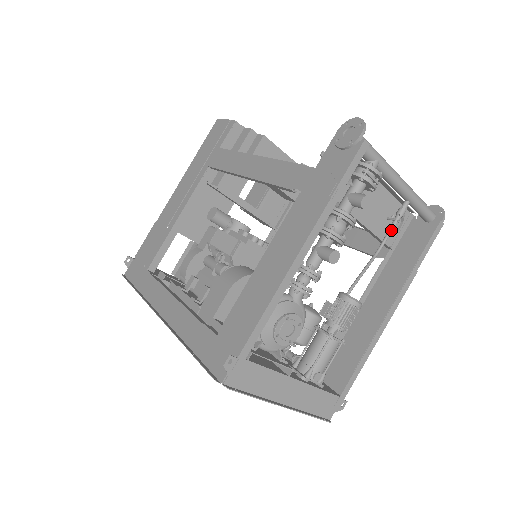
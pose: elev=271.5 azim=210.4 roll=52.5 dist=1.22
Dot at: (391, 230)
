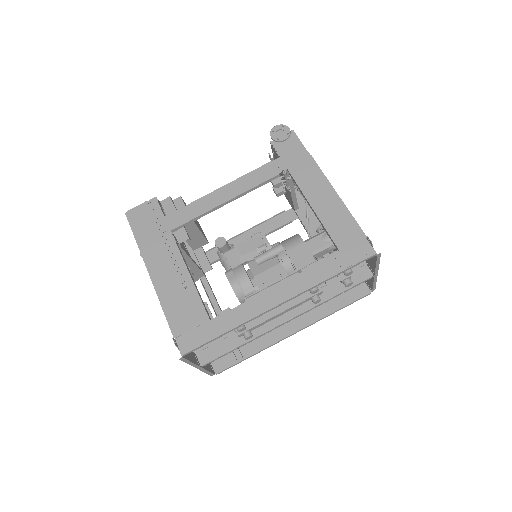
Dot at: occluded
